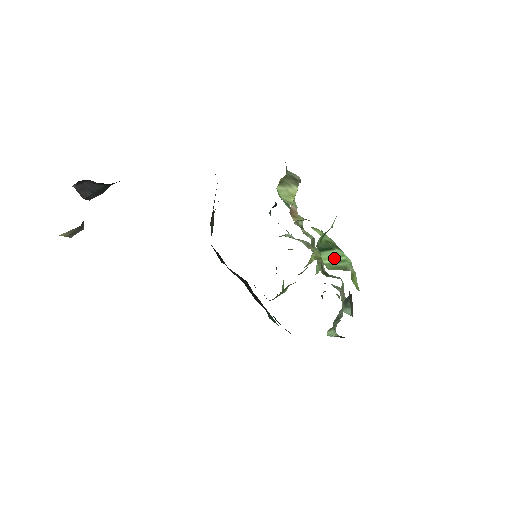
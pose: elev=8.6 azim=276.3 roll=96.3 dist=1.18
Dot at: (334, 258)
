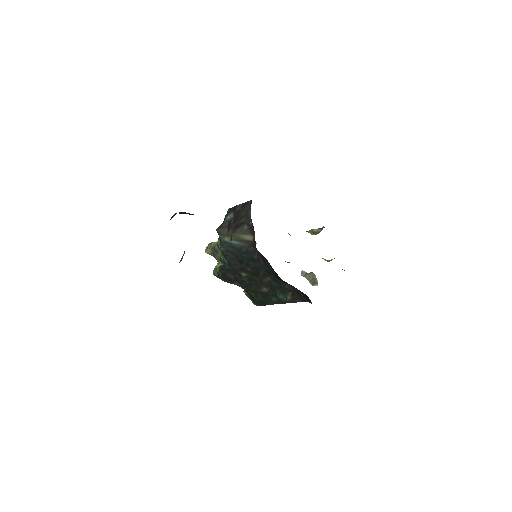
Dot at: occluded
